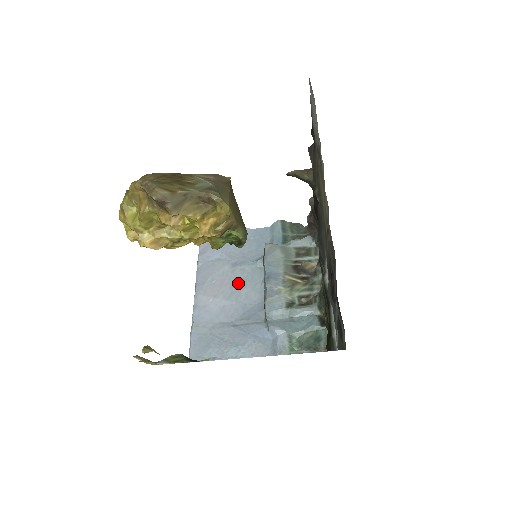
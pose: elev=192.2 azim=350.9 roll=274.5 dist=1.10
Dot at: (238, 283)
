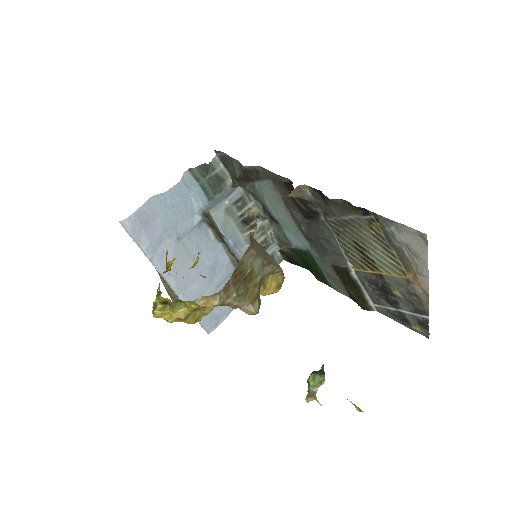
Dot at: (194, 252)
